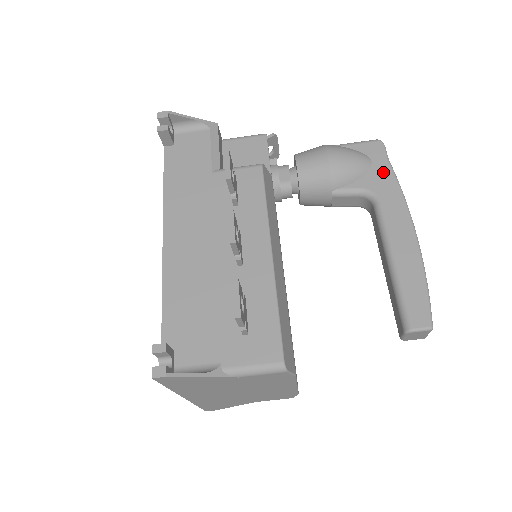
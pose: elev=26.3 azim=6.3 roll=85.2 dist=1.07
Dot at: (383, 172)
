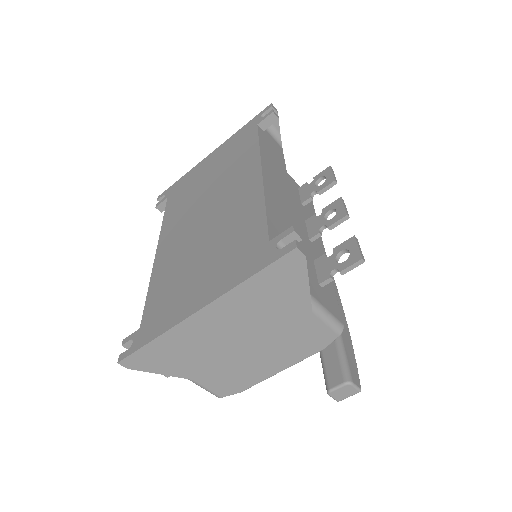
Dot at: occluded
